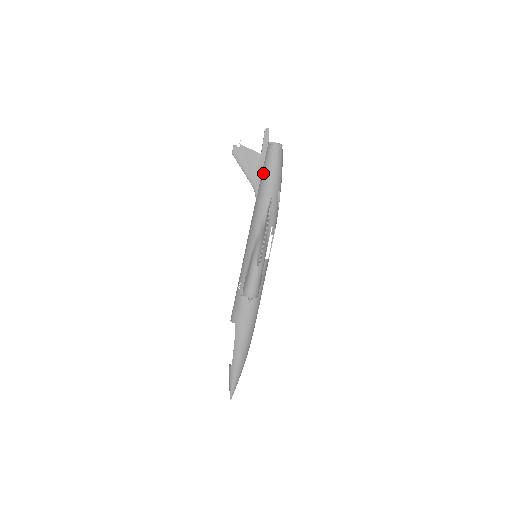
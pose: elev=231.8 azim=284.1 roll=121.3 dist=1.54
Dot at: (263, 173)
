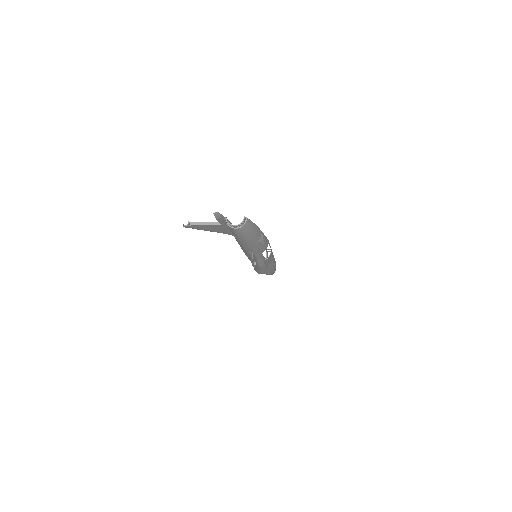
Dot at: occluded
